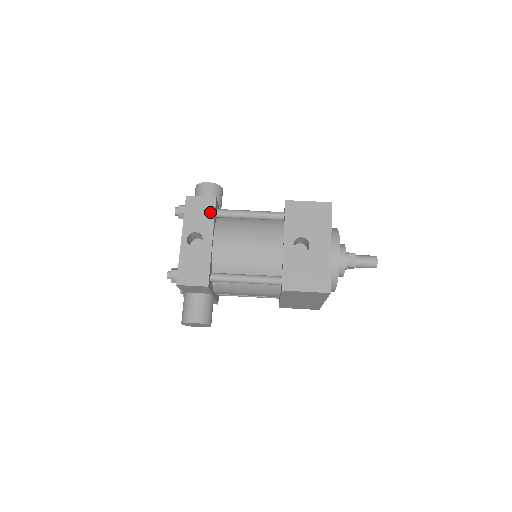
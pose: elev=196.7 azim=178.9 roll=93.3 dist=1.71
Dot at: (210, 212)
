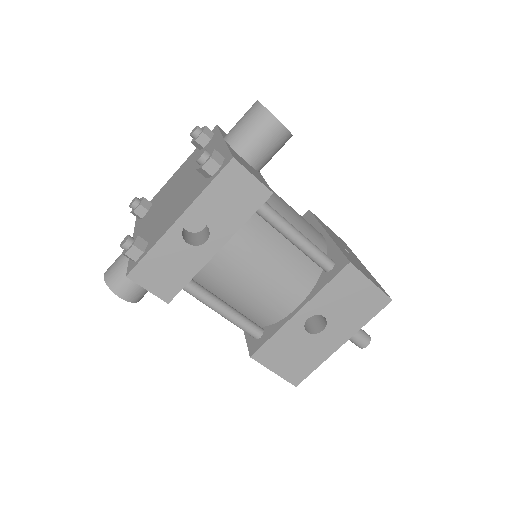
Dot at: (247, 209)
